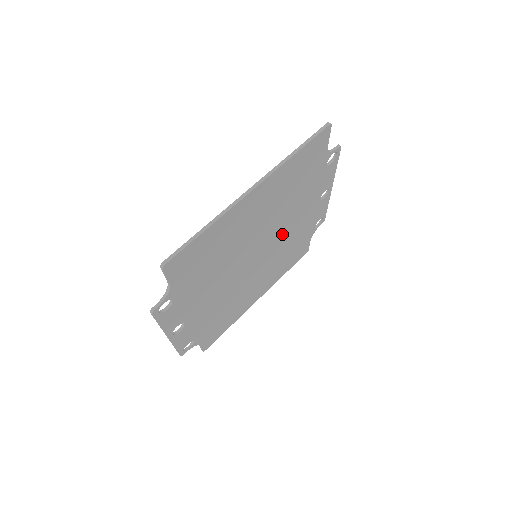
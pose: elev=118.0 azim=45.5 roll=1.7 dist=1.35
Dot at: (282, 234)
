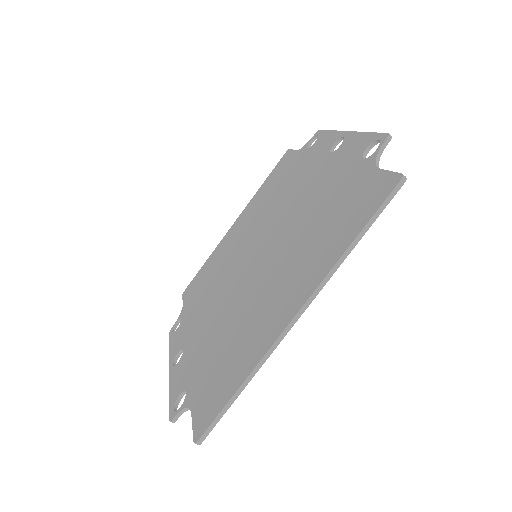
Dot at: occluded
